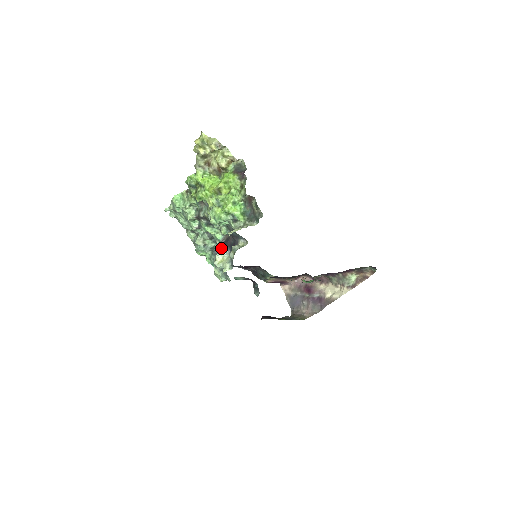
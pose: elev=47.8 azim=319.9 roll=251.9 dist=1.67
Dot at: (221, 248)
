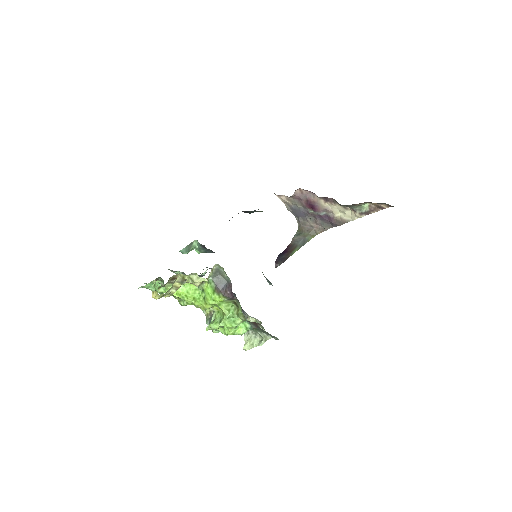
Dot at: occluded
